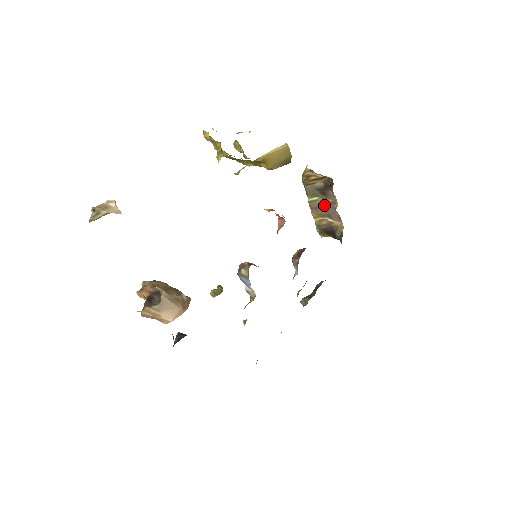
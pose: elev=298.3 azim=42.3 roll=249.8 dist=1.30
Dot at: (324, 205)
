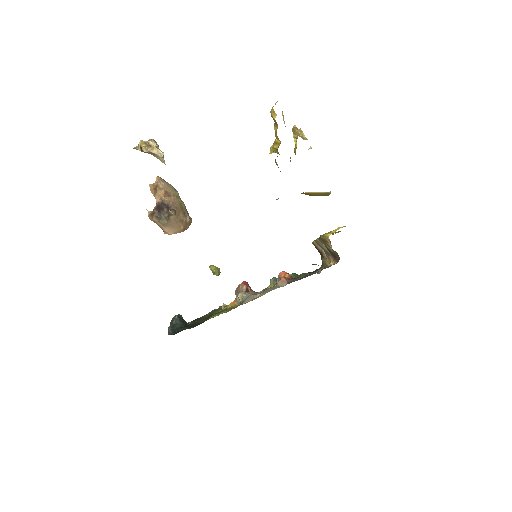
Dot at: (326, 251)
